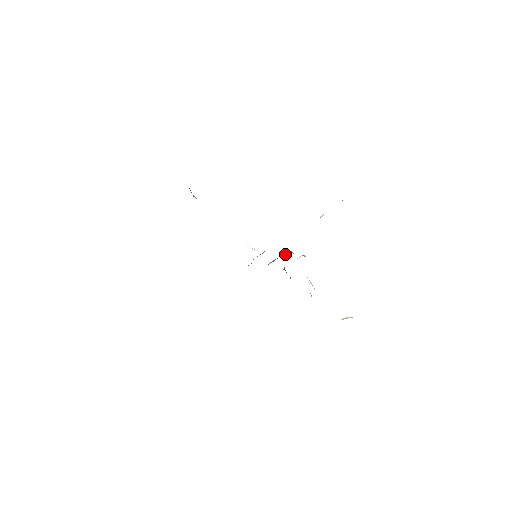
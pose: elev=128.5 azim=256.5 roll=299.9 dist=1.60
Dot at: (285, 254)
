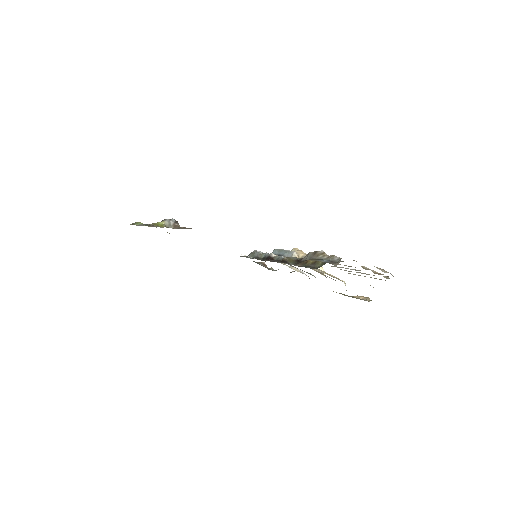
Dot at: occluded
